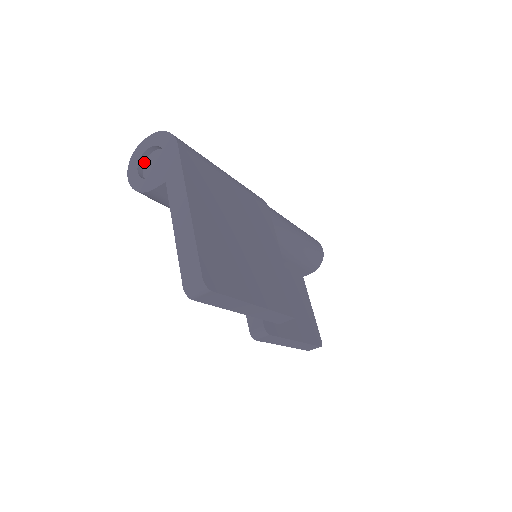
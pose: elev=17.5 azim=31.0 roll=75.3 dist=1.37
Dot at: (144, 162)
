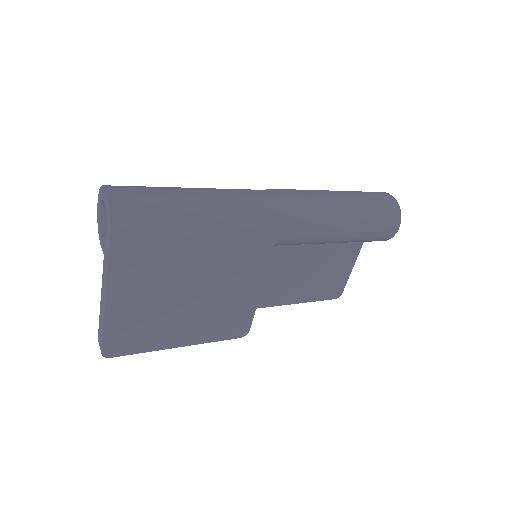
Dot at: occluded
